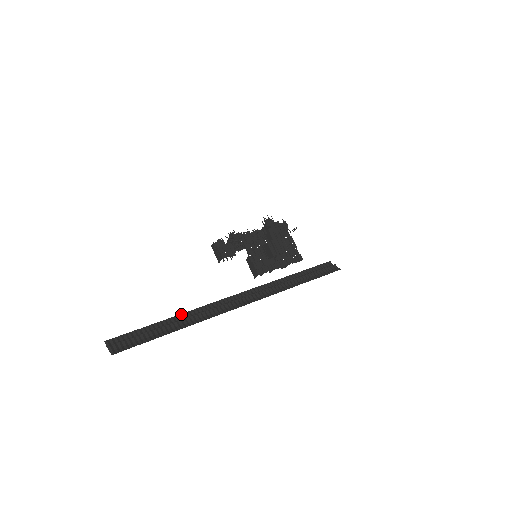
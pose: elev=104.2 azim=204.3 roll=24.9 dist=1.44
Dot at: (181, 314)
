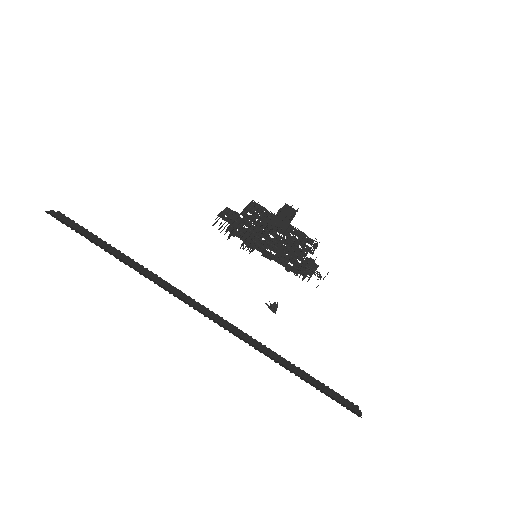
Dot at: occluded
